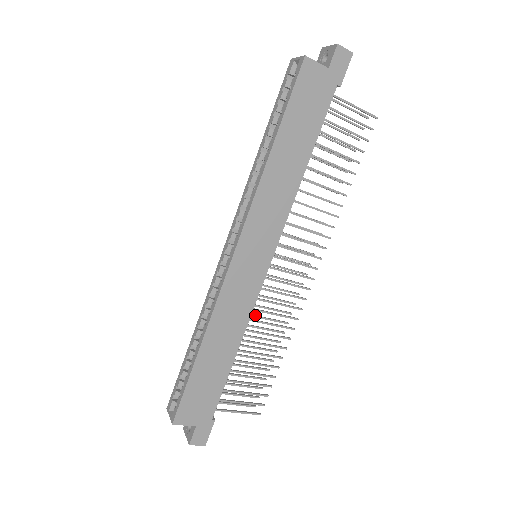
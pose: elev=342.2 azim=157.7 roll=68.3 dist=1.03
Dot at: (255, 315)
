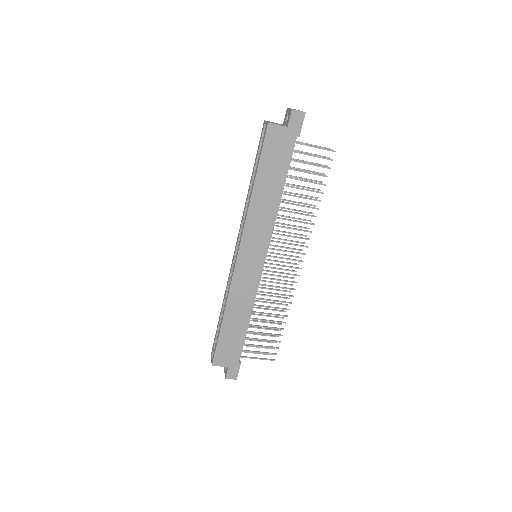
Dot at: (263, 294)
